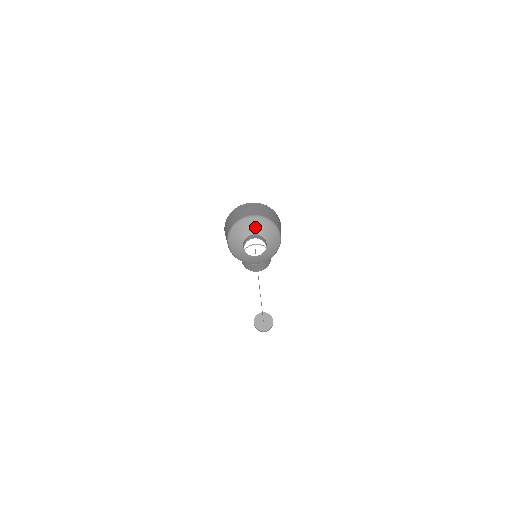
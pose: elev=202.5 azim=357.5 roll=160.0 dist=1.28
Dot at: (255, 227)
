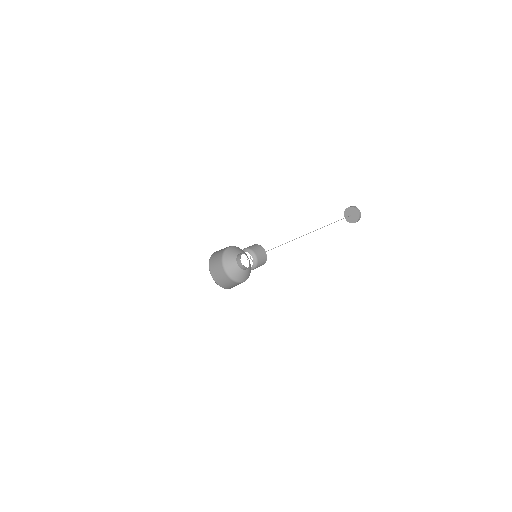
Dot at: (246, 255)
